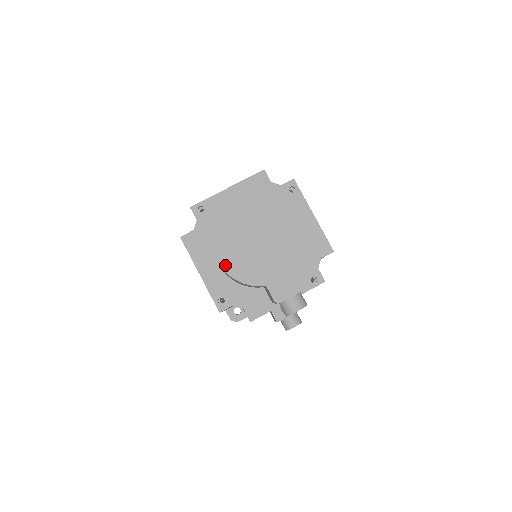
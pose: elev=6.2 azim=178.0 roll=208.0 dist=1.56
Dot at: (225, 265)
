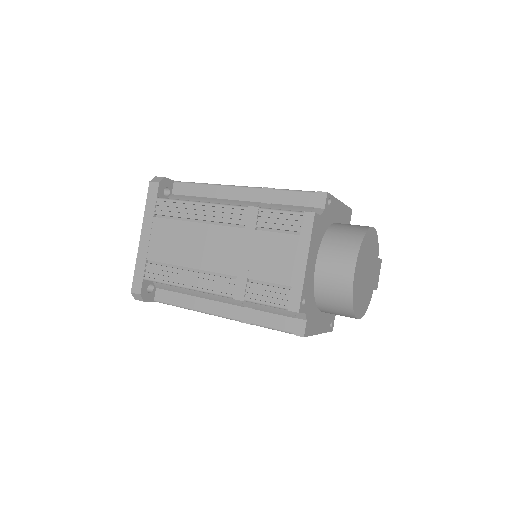
Dot at: (362, 314)
